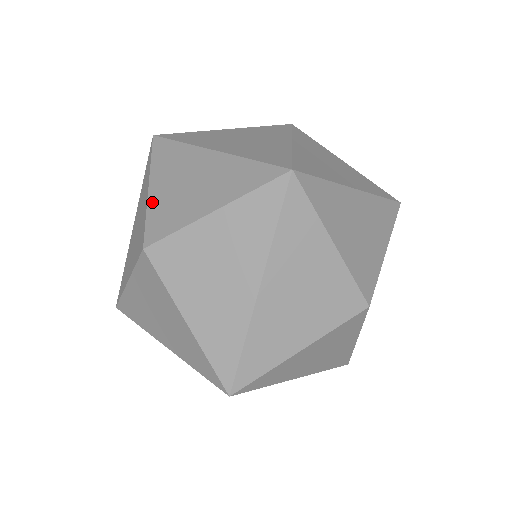
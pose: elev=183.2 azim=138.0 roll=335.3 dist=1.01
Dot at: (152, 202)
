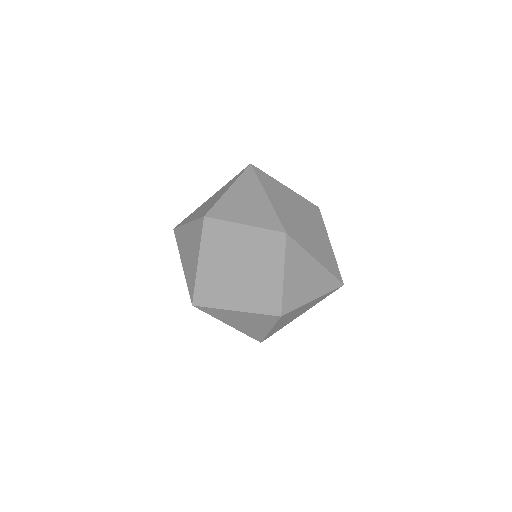
Dot at: (251, 310)
